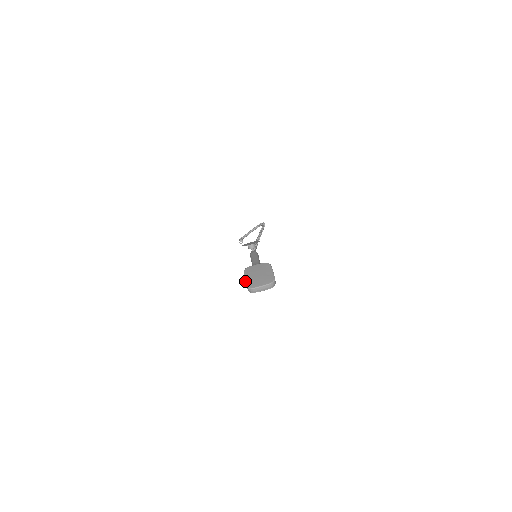
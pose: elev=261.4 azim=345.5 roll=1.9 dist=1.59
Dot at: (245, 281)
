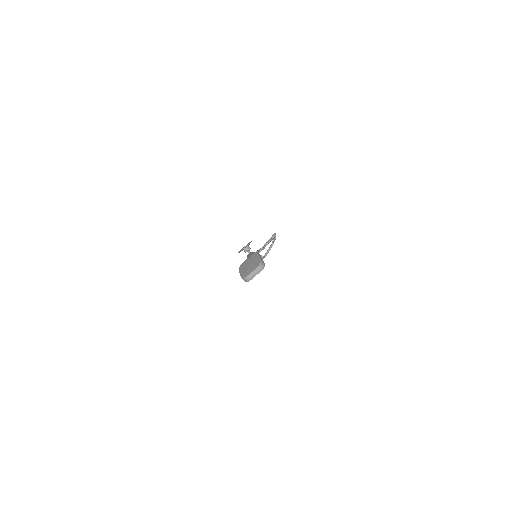
Dot at: (240, 275)
